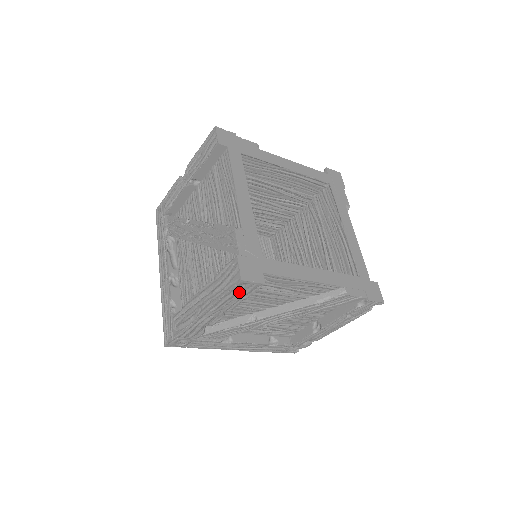
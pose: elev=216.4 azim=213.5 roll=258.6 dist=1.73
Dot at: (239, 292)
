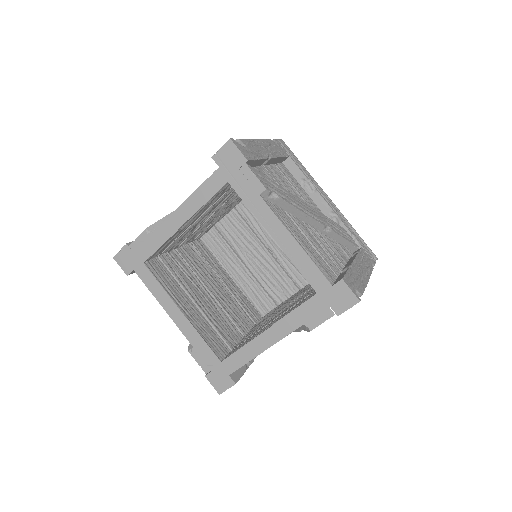
Dot at: occluded
